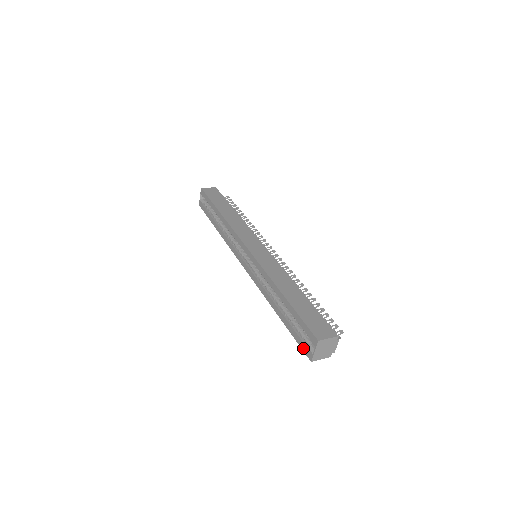
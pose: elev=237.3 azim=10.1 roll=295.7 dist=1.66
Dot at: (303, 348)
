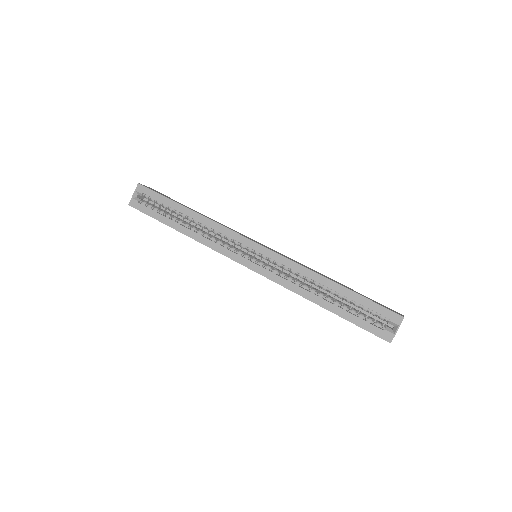
Dot at: (376, 332)
